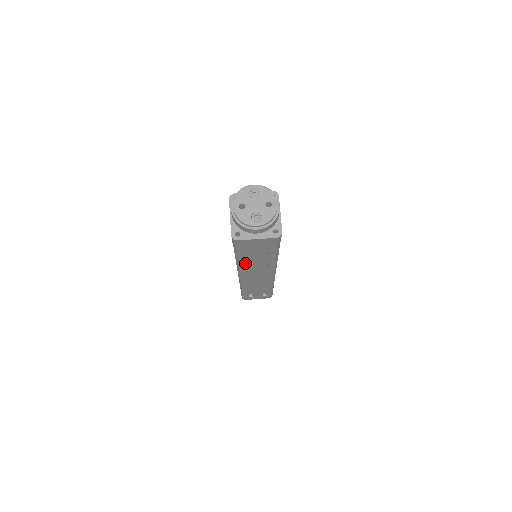
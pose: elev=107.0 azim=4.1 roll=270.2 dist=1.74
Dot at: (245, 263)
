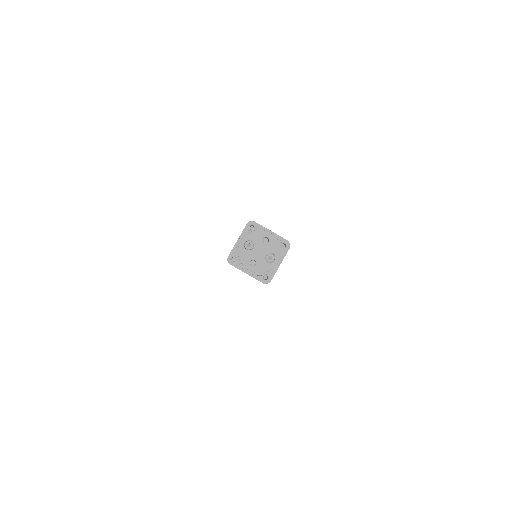
Dot at: occluded
